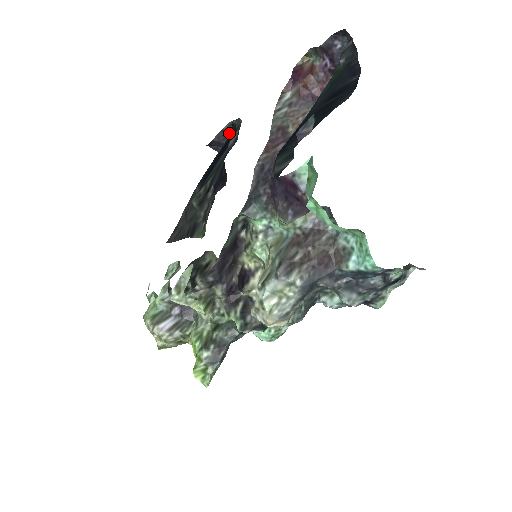
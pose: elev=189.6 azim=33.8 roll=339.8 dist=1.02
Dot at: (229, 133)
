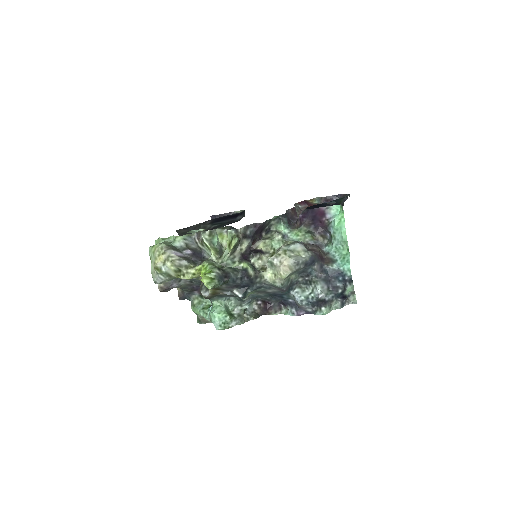
Dot at: (242, 211)
